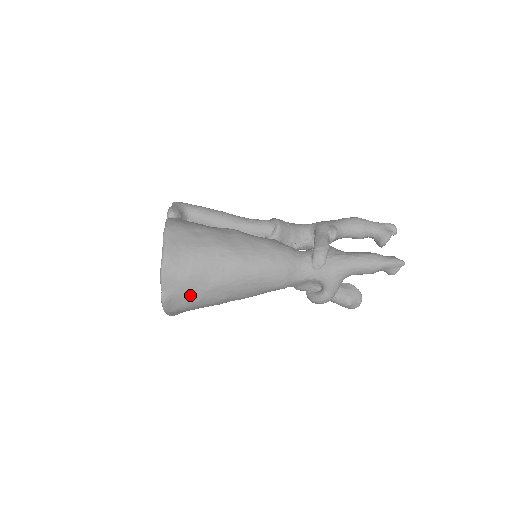
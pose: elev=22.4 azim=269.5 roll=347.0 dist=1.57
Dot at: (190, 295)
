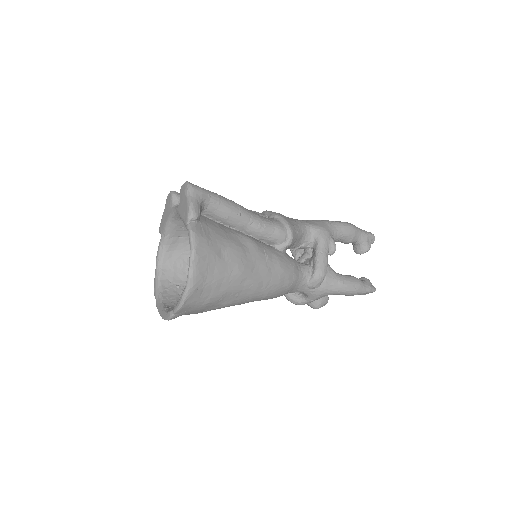
Dot at: (197, 312)
